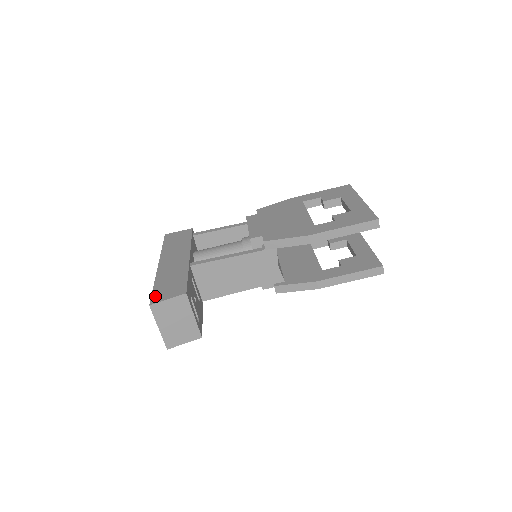
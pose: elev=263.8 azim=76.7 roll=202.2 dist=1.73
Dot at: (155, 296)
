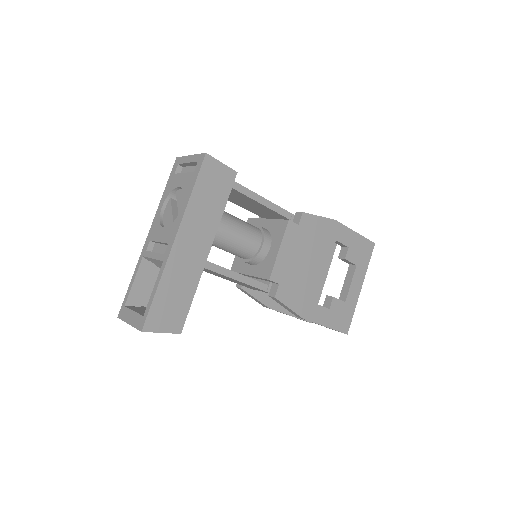
Dot at: (152, 317)
